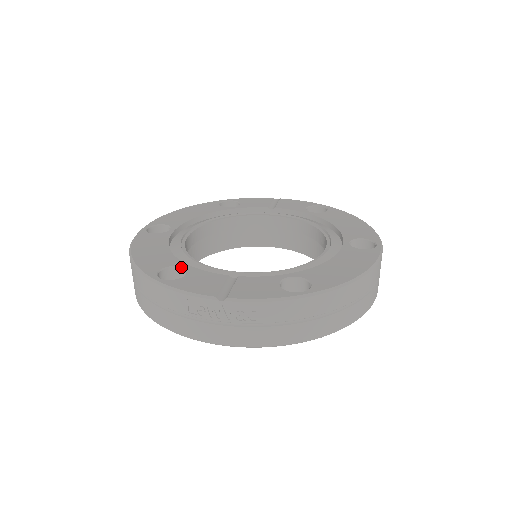
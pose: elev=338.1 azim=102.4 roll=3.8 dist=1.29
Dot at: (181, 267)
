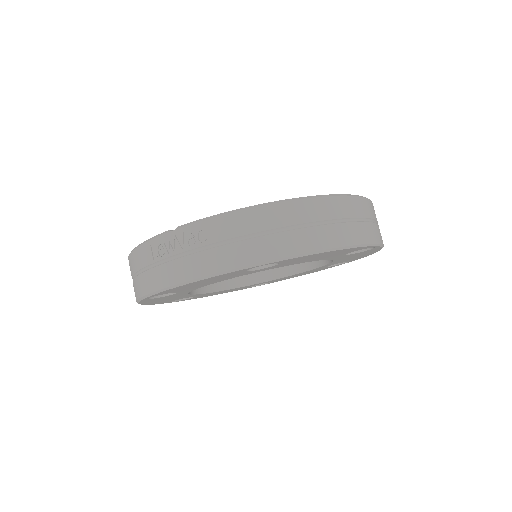
Dot at: occluded
